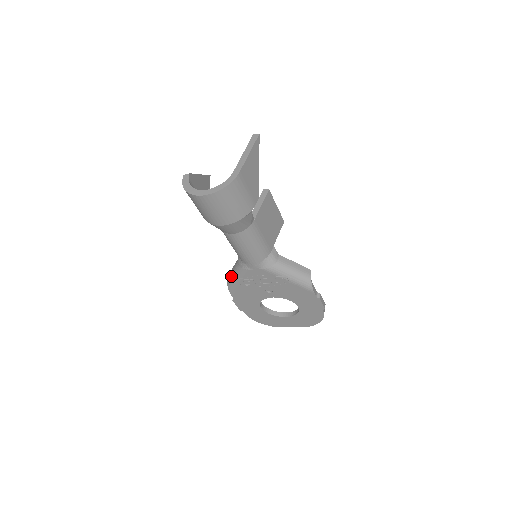
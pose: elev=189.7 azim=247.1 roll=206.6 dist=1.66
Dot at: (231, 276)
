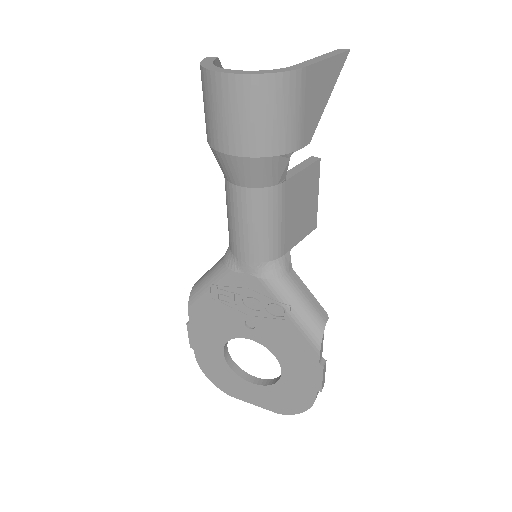
Dot at: (202, 279)
